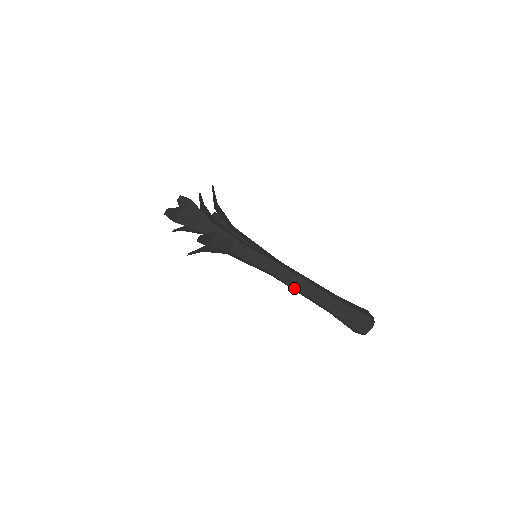
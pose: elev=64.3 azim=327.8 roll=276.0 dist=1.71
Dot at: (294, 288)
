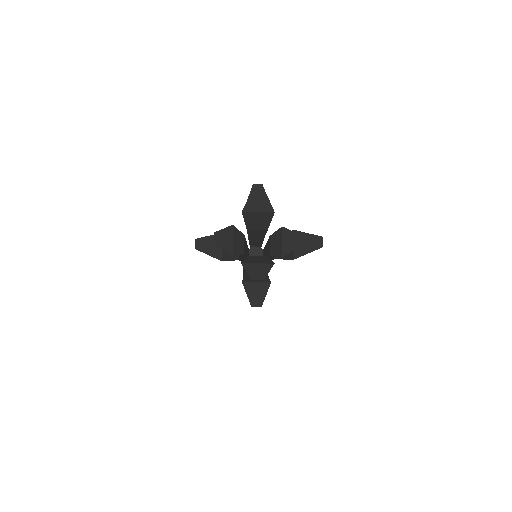
Dot at: occluded
